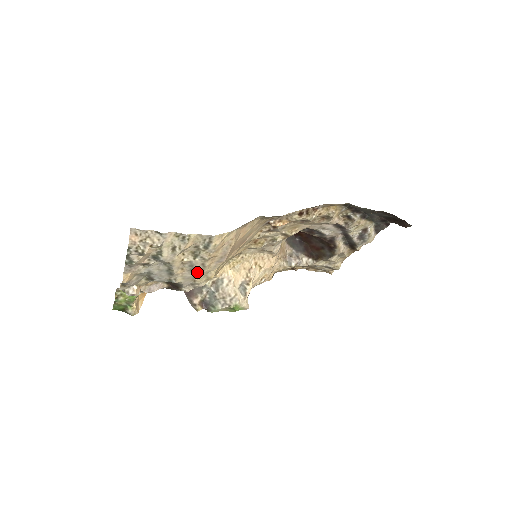
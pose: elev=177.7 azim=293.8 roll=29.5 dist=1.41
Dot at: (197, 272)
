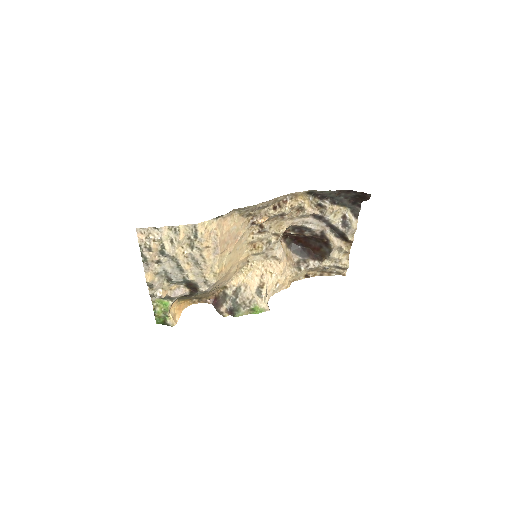
Dot at: (201, 266)
